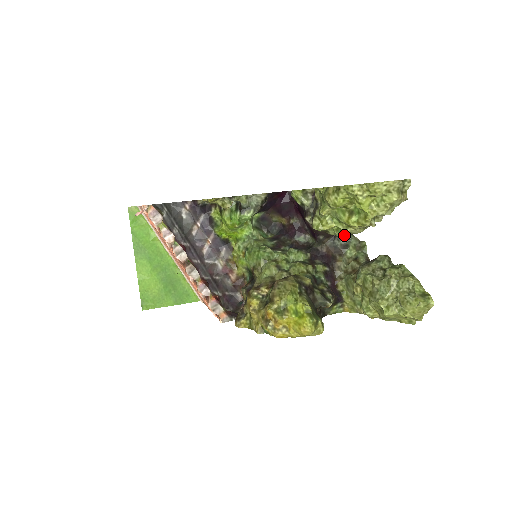
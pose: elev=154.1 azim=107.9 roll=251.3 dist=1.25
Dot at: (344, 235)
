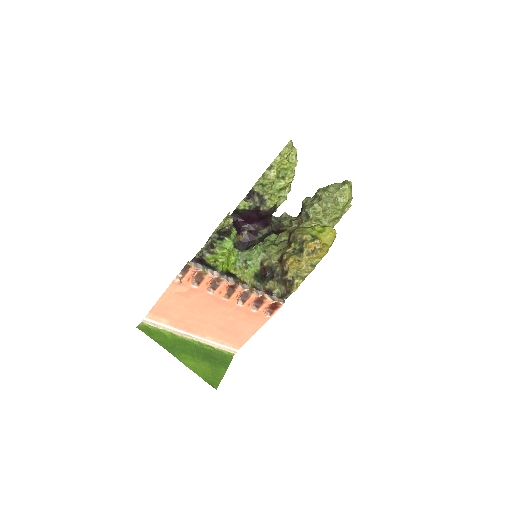
Dot at: (286, 197)
